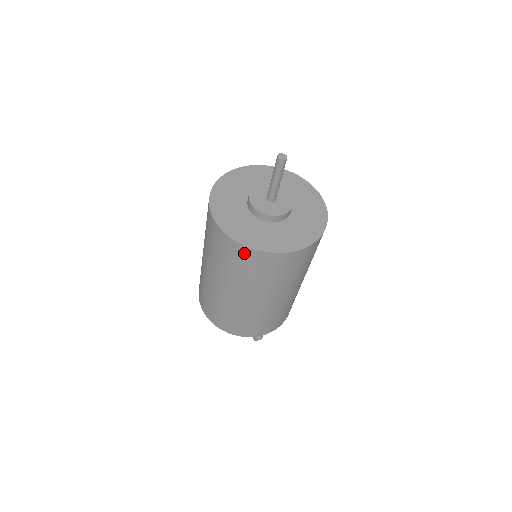
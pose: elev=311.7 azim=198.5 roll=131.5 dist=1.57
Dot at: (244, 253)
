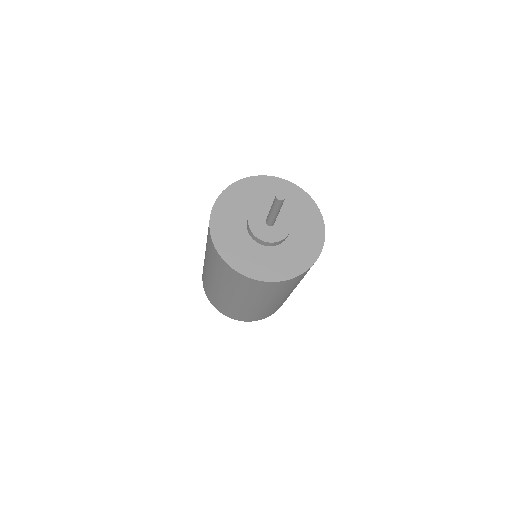
Dot at: (232, 272)
